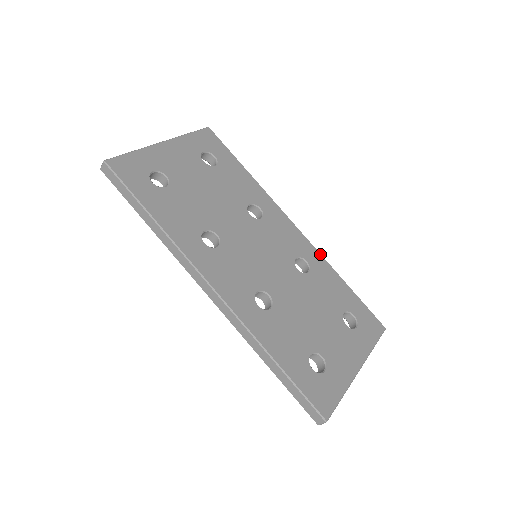
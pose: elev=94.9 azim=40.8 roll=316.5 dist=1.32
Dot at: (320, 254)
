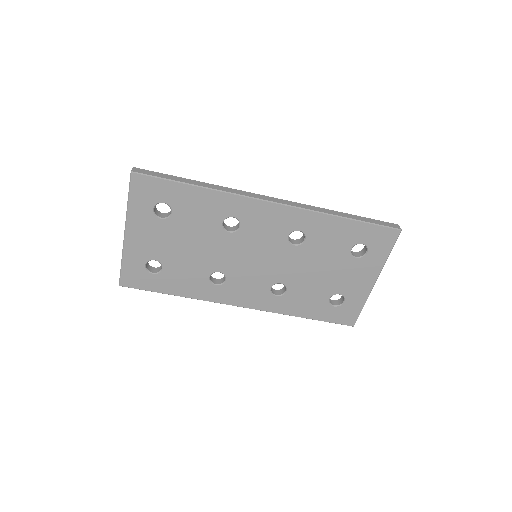
Dot at: (310, 211)
